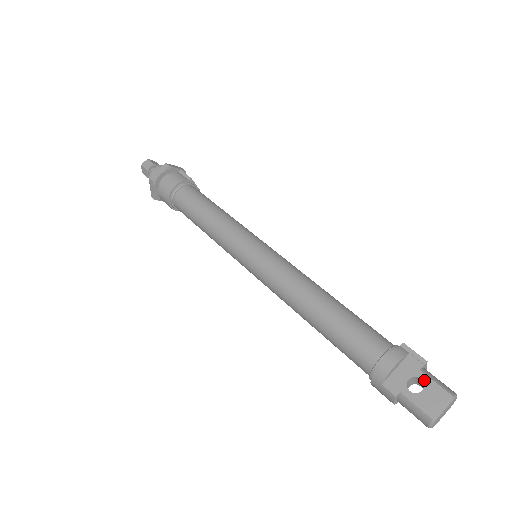
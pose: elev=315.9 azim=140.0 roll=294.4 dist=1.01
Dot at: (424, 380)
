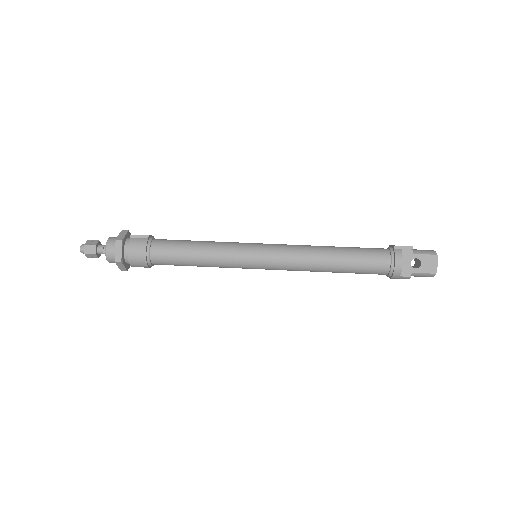
Dot at: (418, 258)
